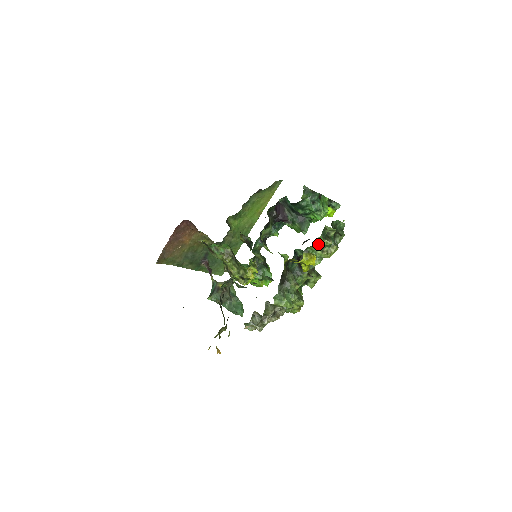
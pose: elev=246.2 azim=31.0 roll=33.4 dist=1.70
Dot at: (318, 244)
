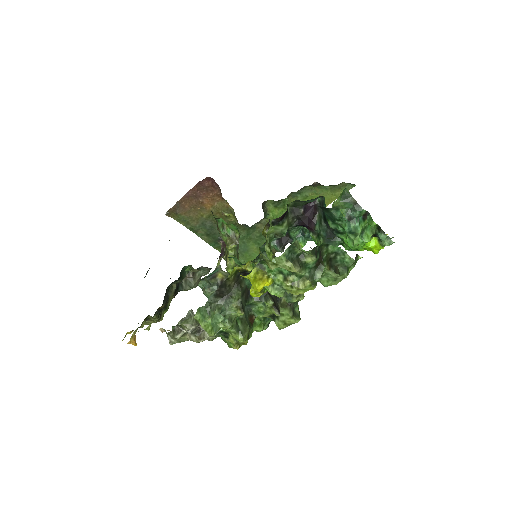
Dot at: (277, 263)
